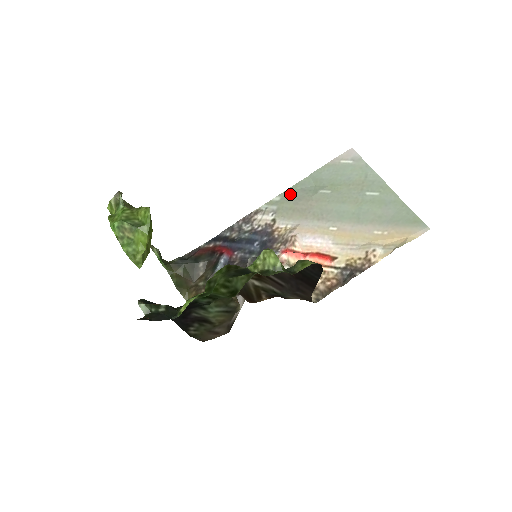
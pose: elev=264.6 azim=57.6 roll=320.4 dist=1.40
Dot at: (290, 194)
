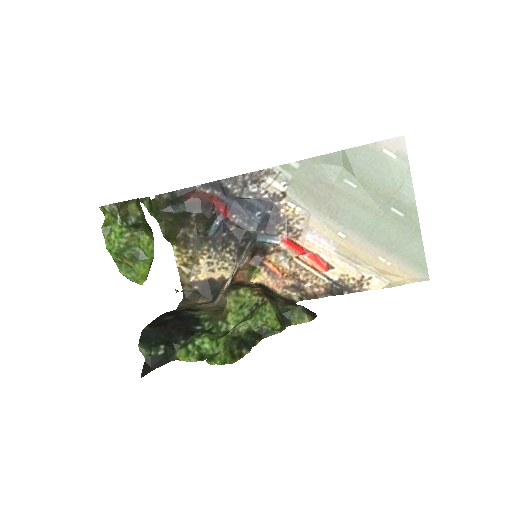
Dot at: (312, 167)
